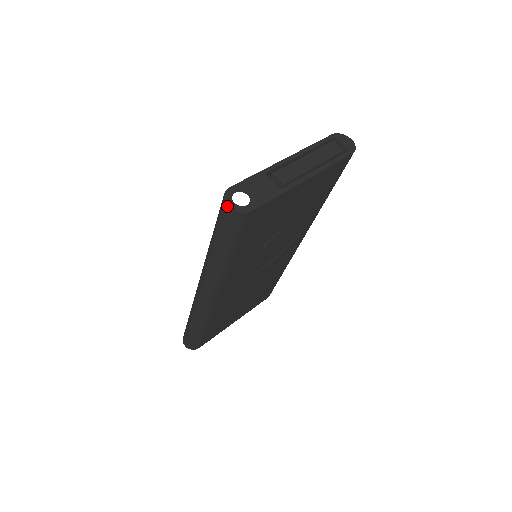
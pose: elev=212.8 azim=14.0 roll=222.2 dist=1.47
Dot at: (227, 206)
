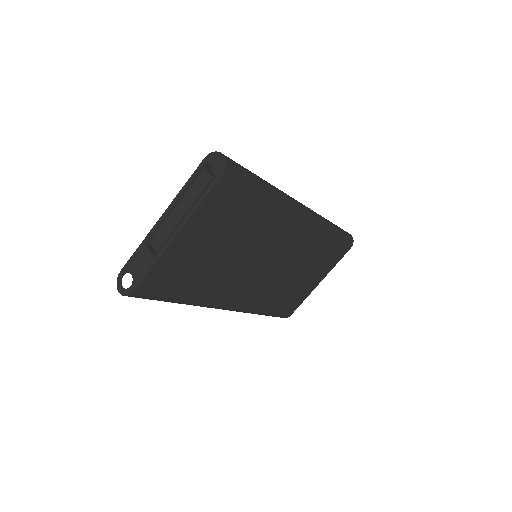
Dot at: (119, 292)
